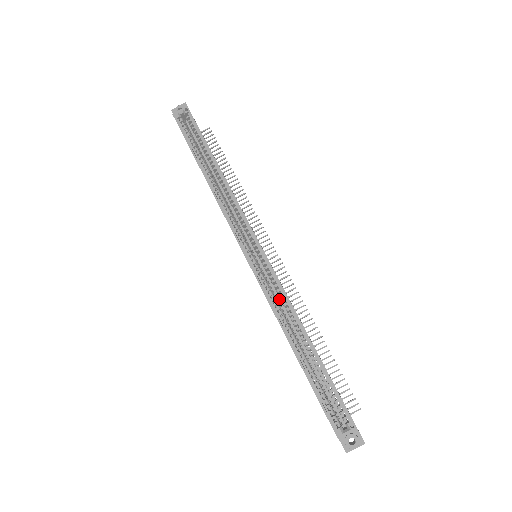
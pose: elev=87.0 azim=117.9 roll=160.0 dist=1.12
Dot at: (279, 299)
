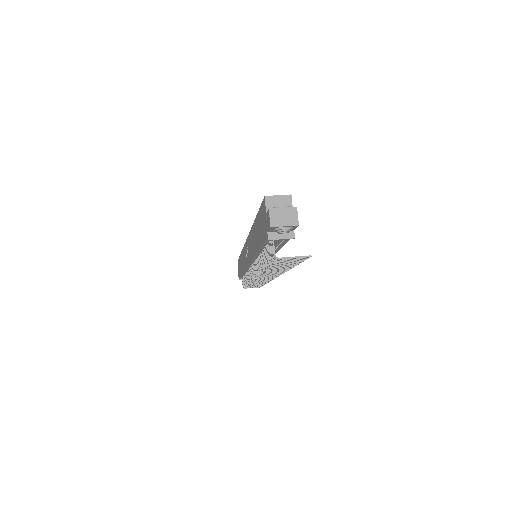
Dot at: occluded
